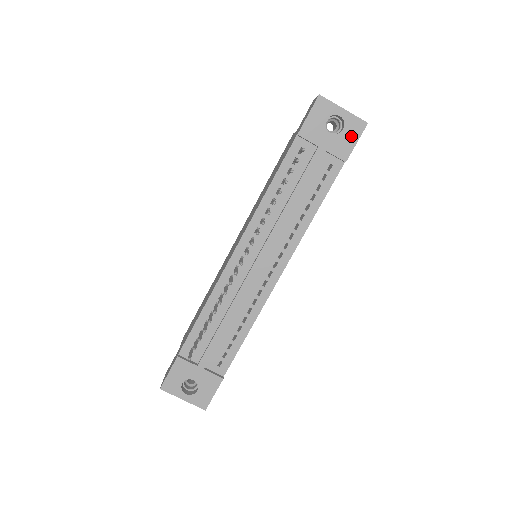
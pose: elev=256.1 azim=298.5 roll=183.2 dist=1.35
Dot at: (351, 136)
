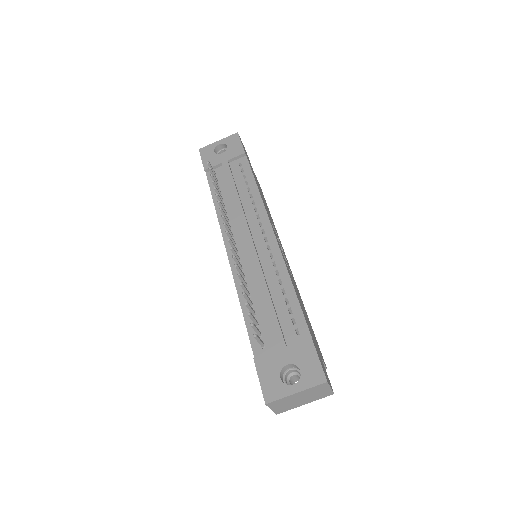
Dot at: (235, 144)
